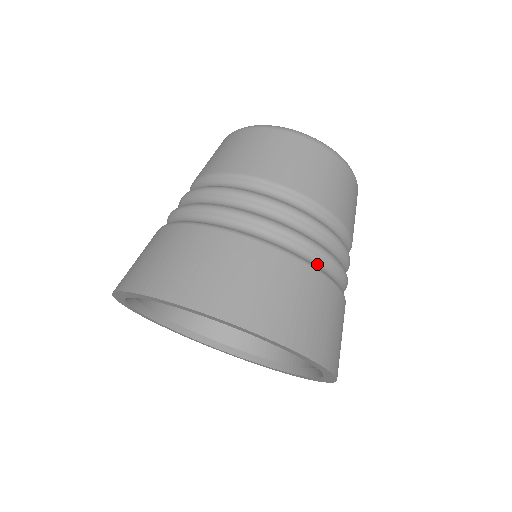
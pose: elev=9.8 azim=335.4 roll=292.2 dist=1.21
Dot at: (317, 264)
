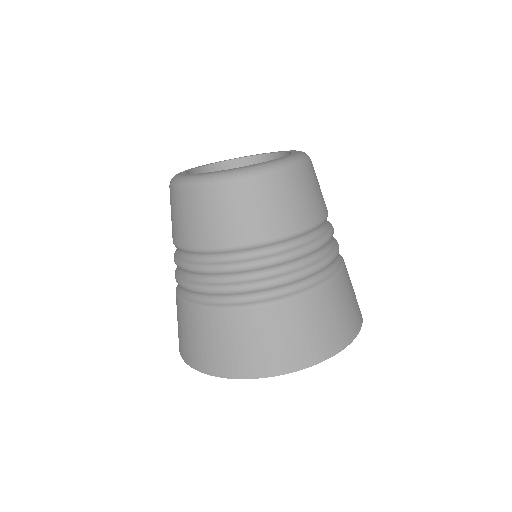
Dot at: (330, 270)
